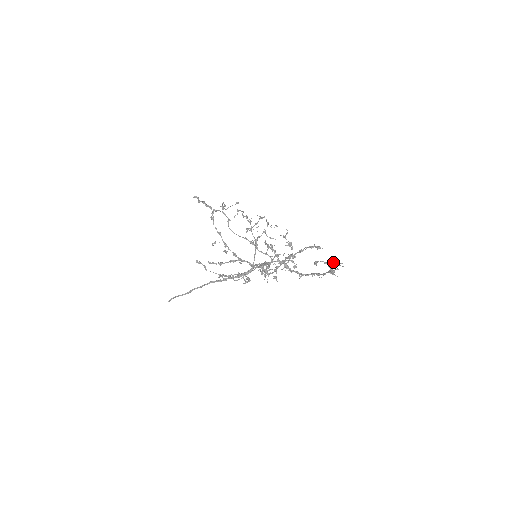
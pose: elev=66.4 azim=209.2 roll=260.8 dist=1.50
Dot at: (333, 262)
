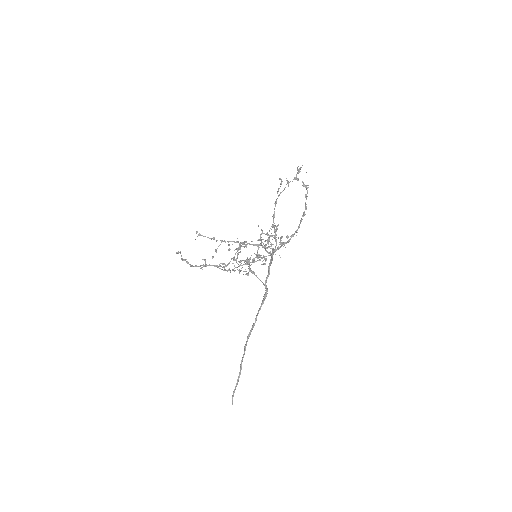
Dot at: (297, 173)
